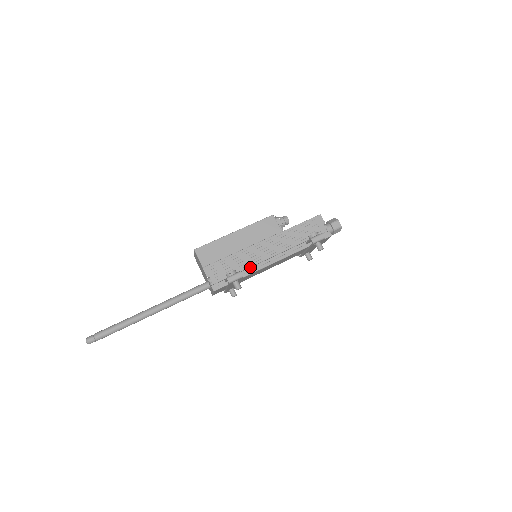
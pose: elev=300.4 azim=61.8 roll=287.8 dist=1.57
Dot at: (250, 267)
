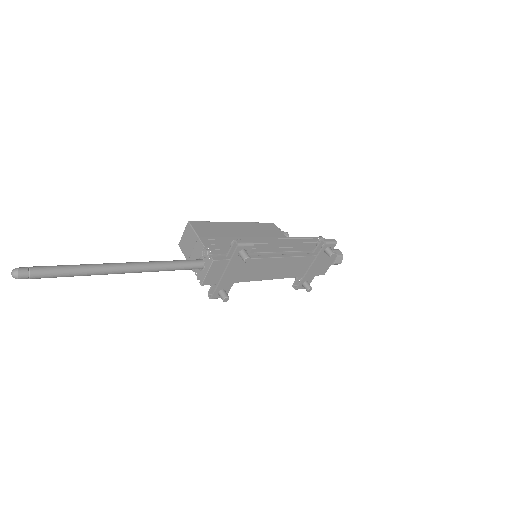
Dot at: (254, 254)
